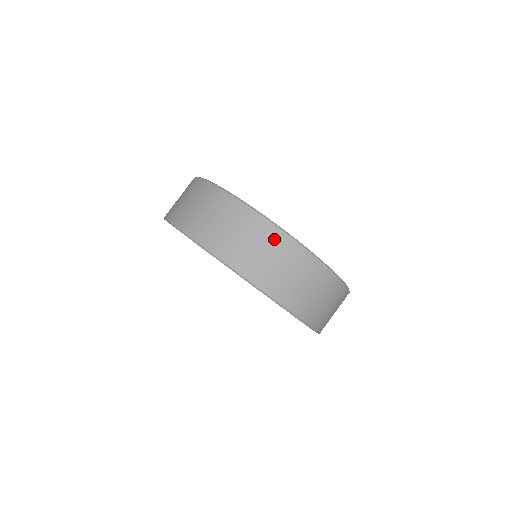
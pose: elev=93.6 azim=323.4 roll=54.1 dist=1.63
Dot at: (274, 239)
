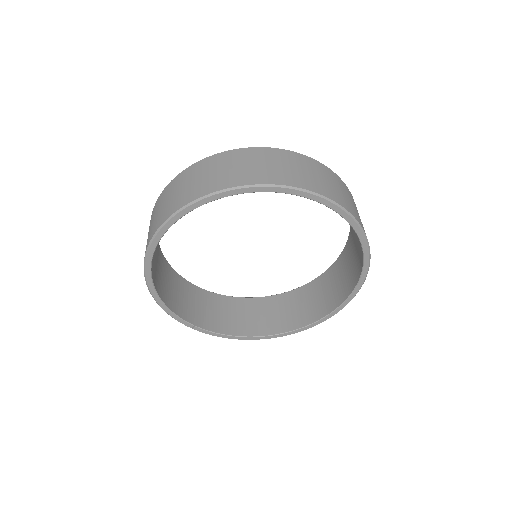
Dot at: (279, 155)
